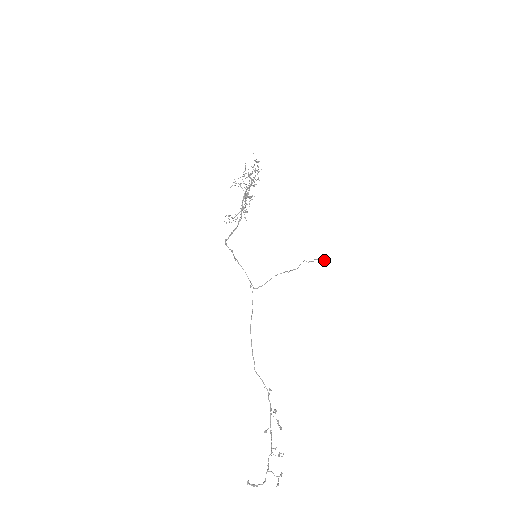
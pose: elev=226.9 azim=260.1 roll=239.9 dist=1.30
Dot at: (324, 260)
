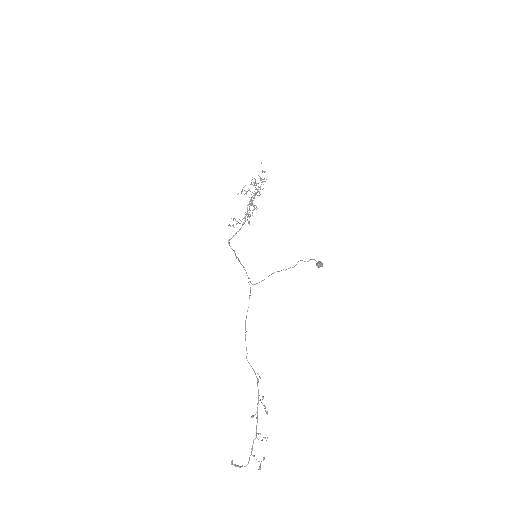
Dot at: (319, 261)
